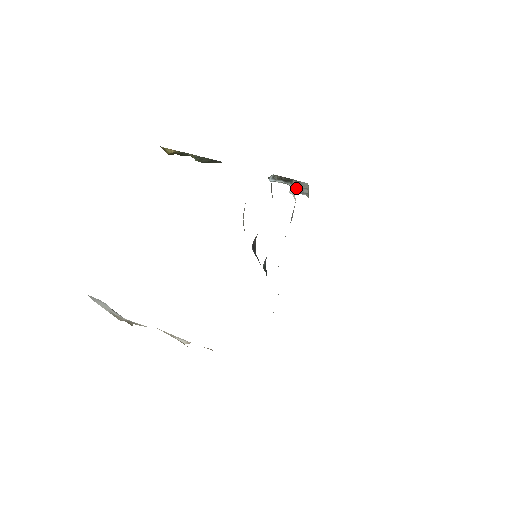
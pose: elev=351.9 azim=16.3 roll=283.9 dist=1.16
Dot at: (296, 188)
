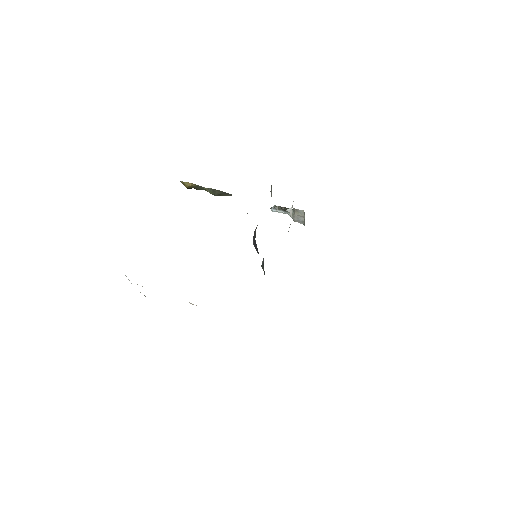
Dot at: occluded
